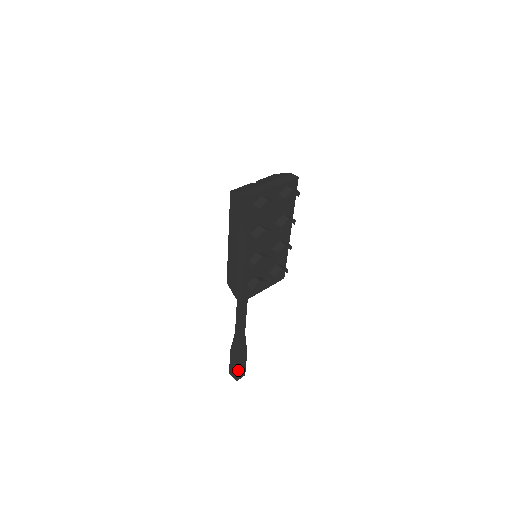
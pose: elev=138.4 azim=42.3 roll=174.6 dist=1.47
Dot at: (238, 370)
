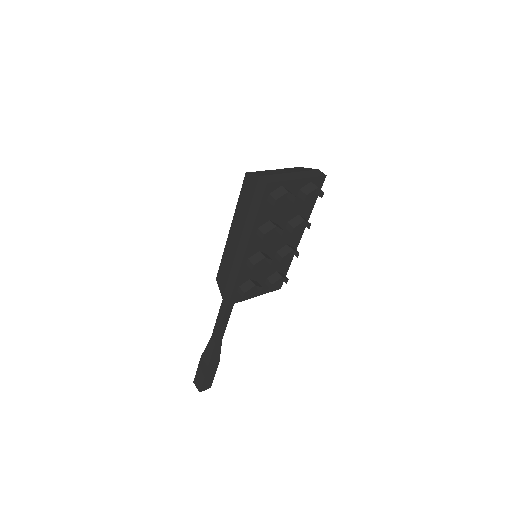
Dot at: (204, 380)
